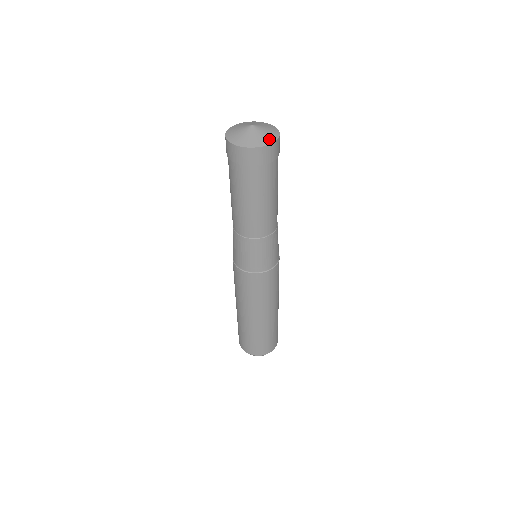
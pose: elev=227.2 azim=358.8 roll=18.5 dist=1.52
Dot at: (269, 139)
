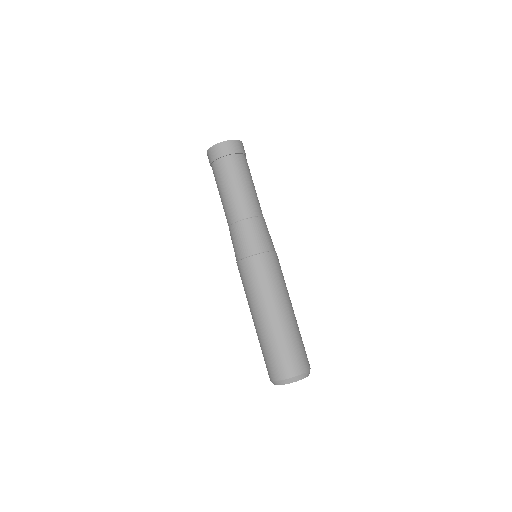
Dot at: occluded
